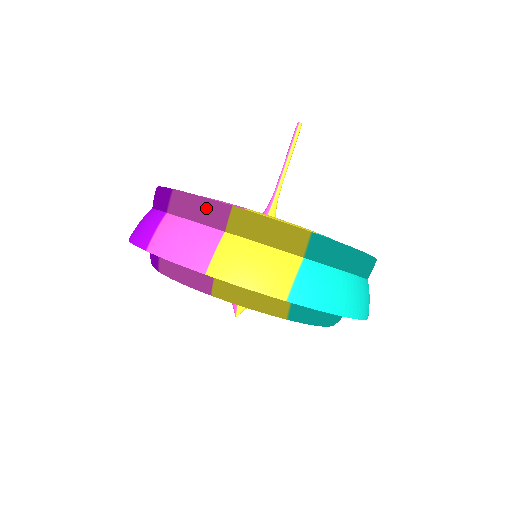
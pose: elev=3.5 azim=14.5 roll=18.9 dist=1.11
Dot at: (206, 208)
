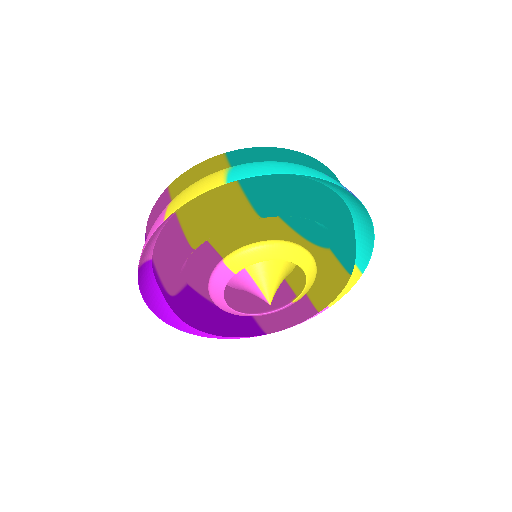
Dot at: (157, 206)
